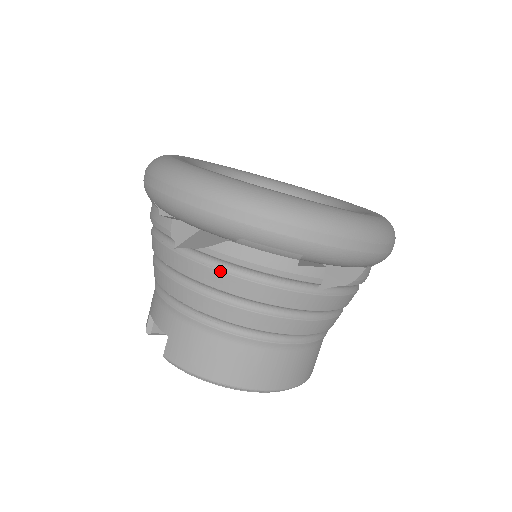
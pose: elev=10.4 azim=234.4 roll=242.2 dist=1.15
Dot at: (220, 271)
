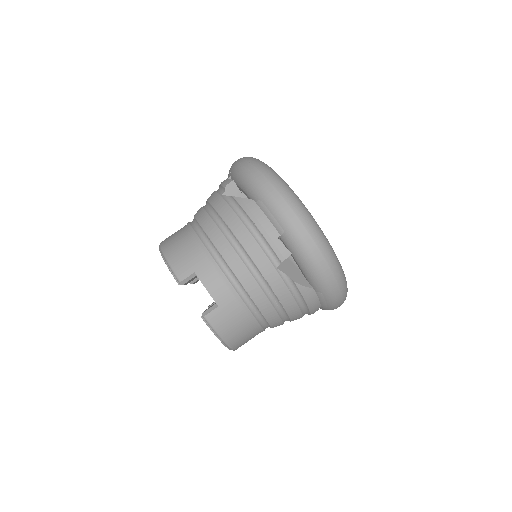
Dot at: (294, 298)
